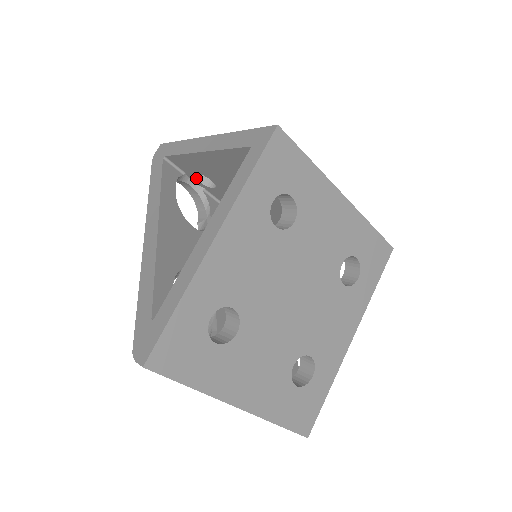
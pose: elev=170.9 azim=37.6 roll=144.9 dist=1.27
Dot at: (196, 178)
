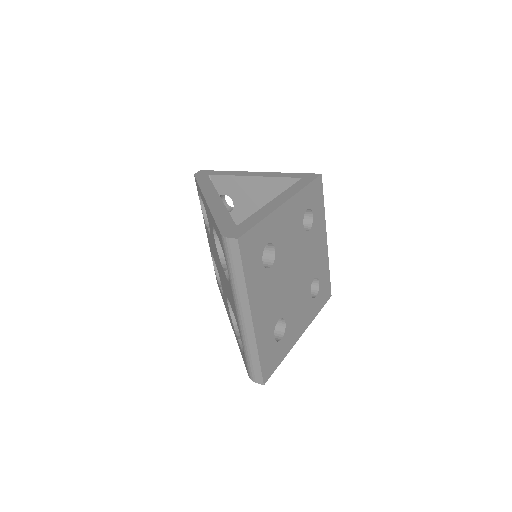
Dot at: occluded
